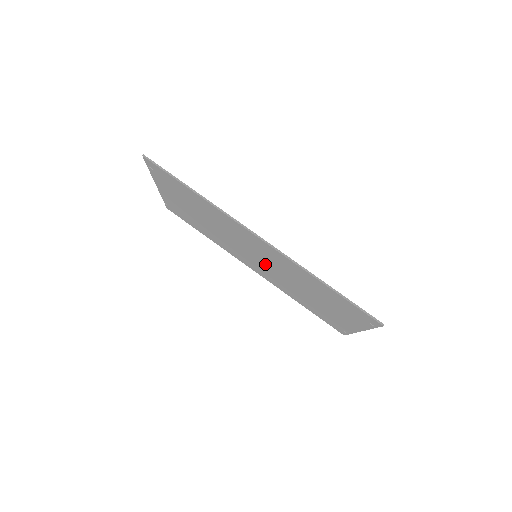
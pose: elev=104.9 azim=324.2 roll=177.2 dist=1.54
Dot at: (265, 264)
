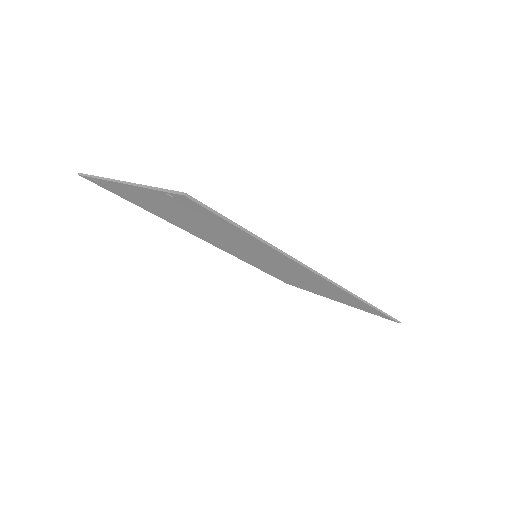
Dot at: (262, 261)
